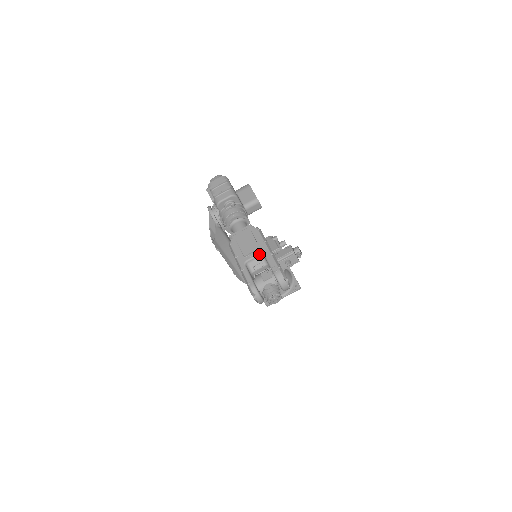
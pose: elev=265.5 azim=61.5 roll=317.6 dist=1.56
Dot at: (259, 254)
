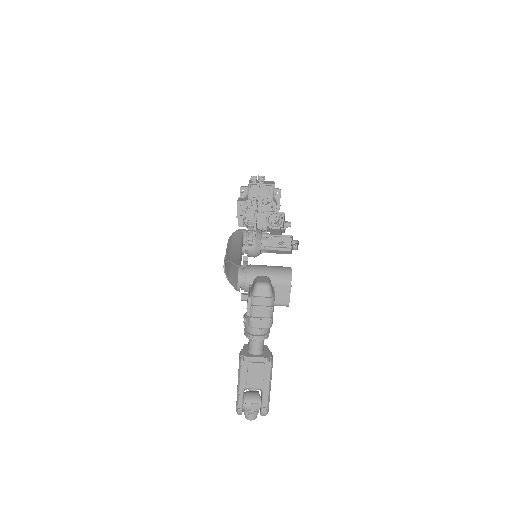
Dot at: occluded
